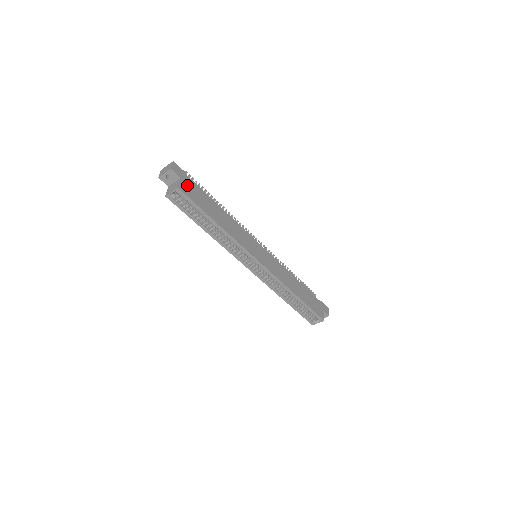
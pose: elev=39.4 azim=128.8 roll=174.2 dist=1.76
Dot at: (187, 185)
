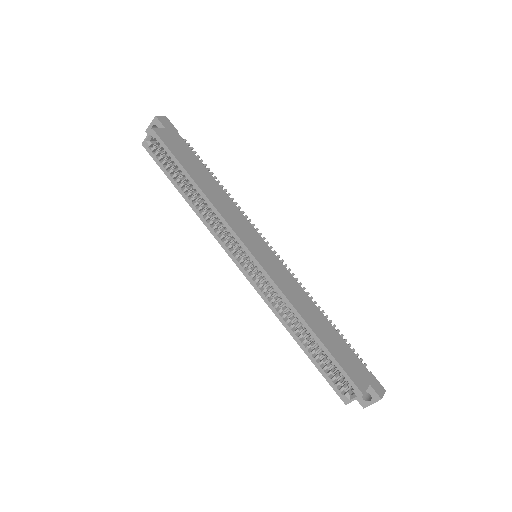
Dot at: (170, 136)
